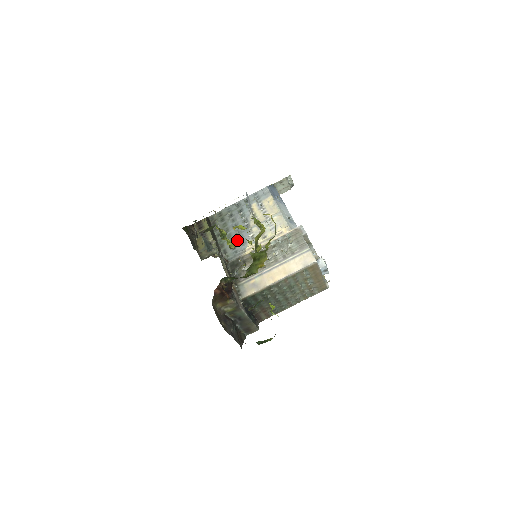
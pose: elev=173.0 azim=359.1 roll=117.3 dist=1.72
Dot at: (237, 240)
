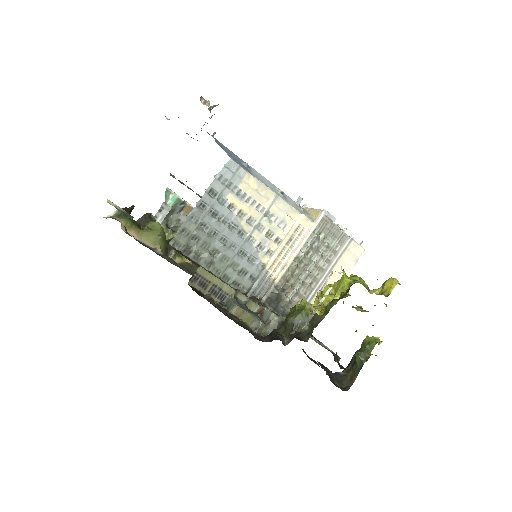
Dot at: (242, 261)
